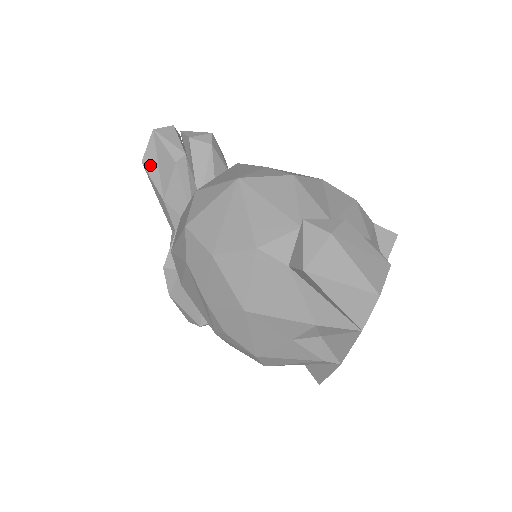
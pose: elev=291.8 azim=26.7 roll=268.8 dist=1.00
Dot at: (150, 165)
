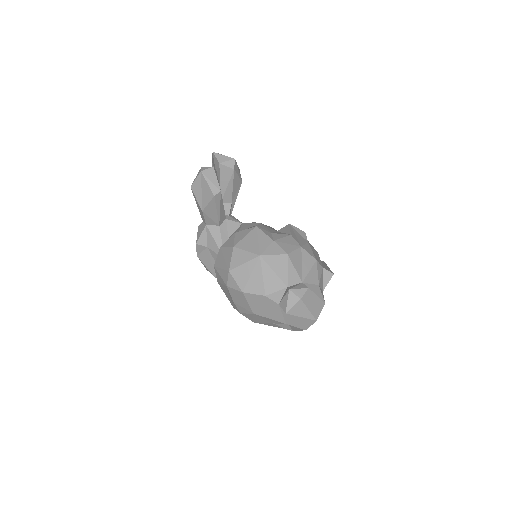
Dot at: (196, 190)
